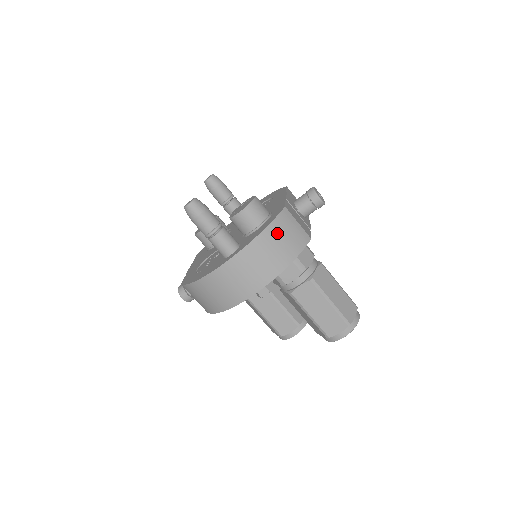
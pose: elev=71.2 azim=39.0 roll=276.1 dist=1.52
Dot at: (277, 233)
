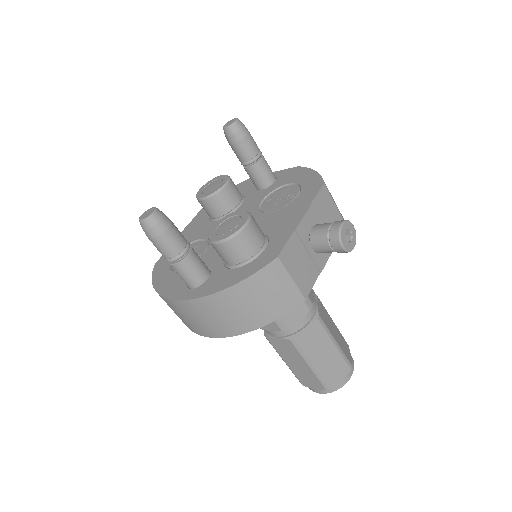
Dot at: (252, 292)
